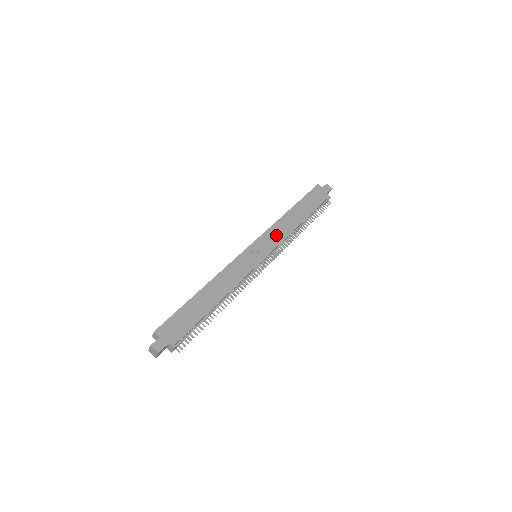
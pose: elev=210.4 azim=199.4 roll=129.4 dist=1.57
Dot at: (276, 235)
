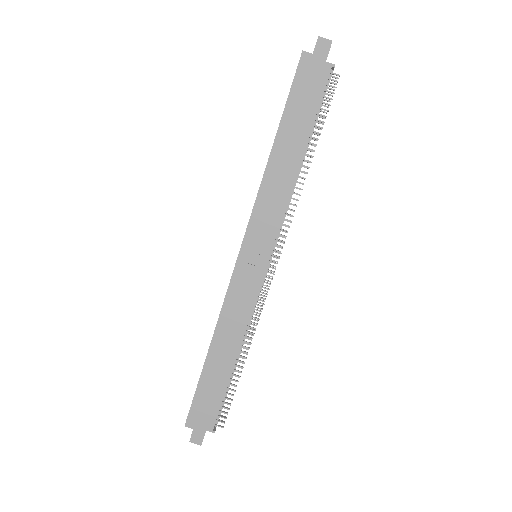
Dot at: (269, 211)
